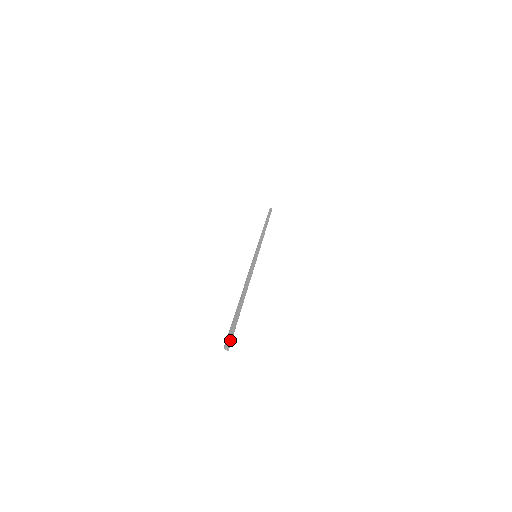
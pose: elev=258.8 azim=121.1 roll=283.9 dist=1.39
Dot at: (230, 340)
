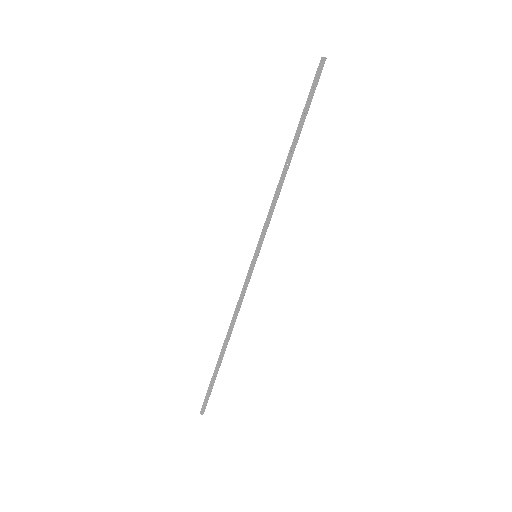
Dot at: (321, 70)
